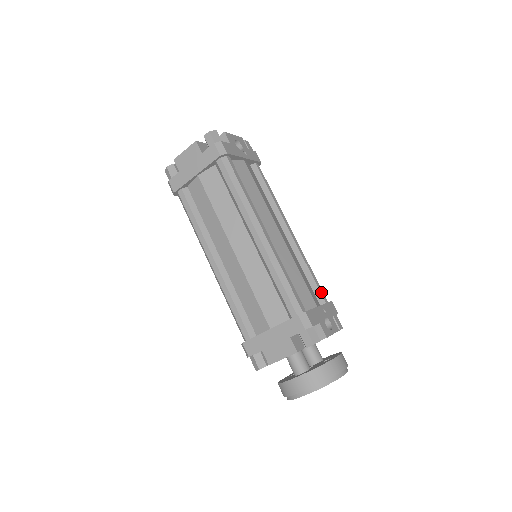
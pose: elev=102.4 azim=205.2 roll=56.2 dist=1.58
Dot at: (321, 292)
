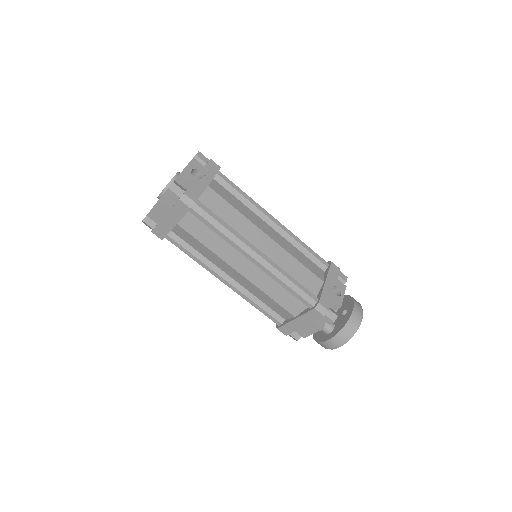
Dot at: (321, 260)
